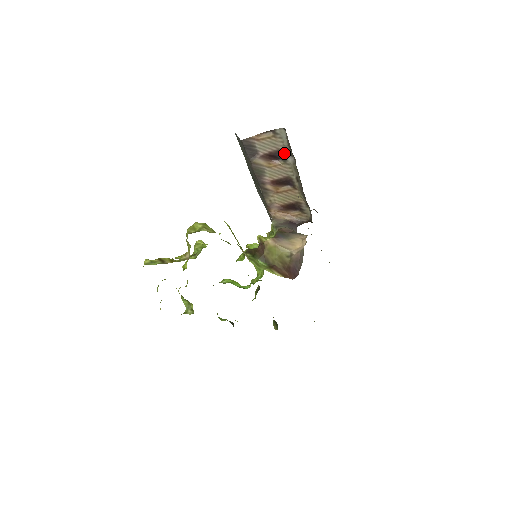
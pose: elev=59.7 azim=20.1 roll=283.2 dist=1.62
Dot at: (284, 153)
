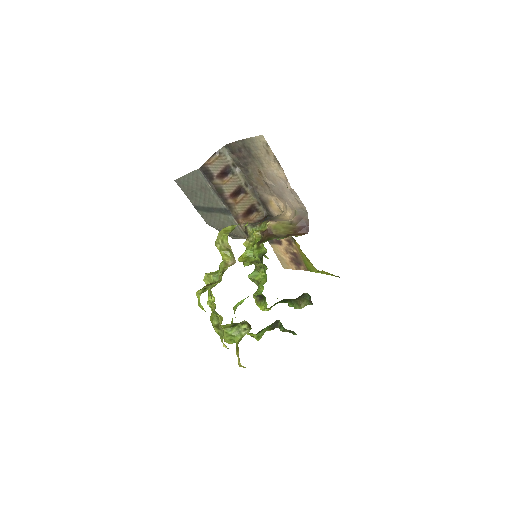
Dot at: (230, 167)
